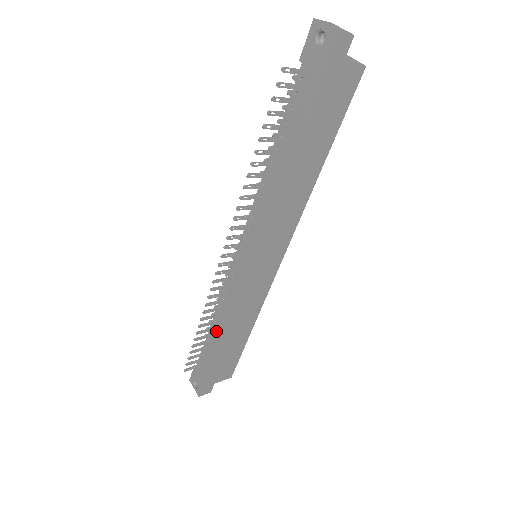
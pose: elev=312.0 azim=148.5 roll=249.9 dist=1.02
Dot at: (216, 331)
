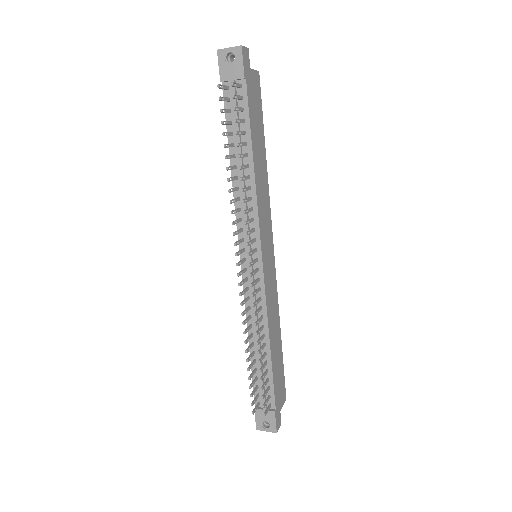
Dot at: (262, 345)
